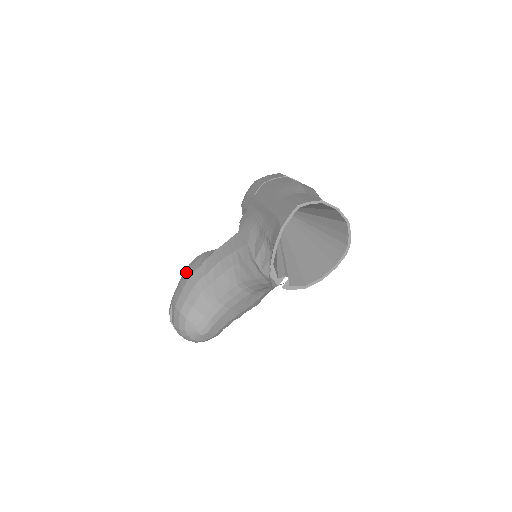
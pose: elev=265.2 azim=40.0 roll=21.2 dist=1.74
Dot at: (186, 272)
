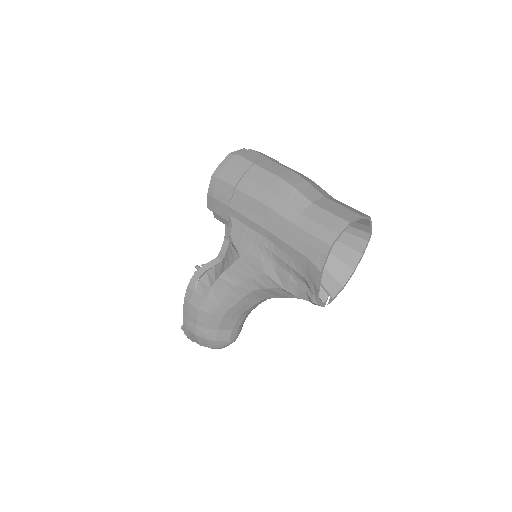
Dot at: (189, 303)
